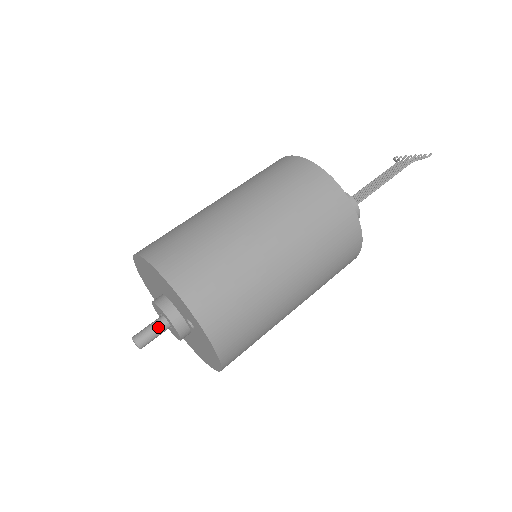
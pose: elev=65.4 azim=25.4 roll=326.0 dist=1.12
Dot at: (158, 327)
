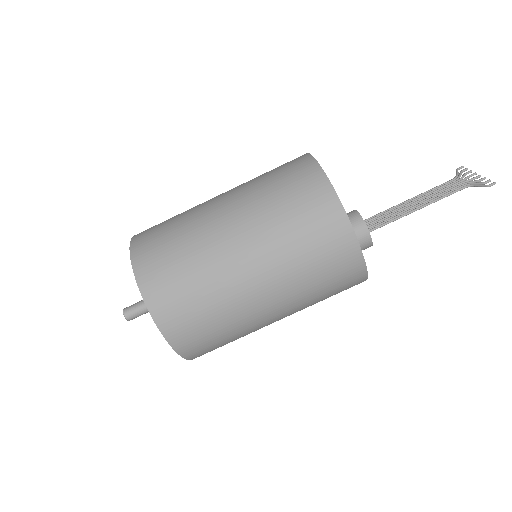
Dot at: (145, 307)
